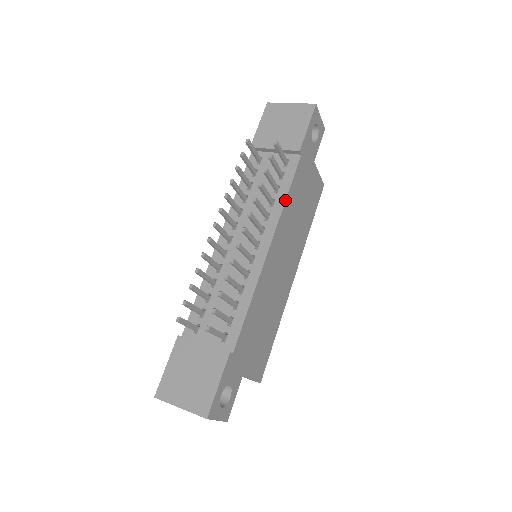
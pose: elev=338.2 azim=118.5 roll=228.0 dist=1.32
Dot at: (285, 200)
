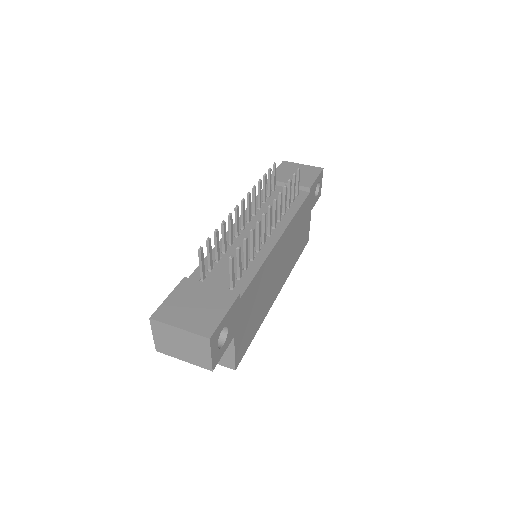
Dot at: (296, 213)
